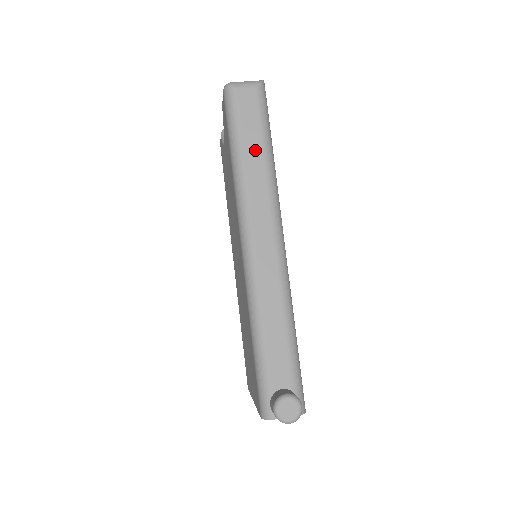
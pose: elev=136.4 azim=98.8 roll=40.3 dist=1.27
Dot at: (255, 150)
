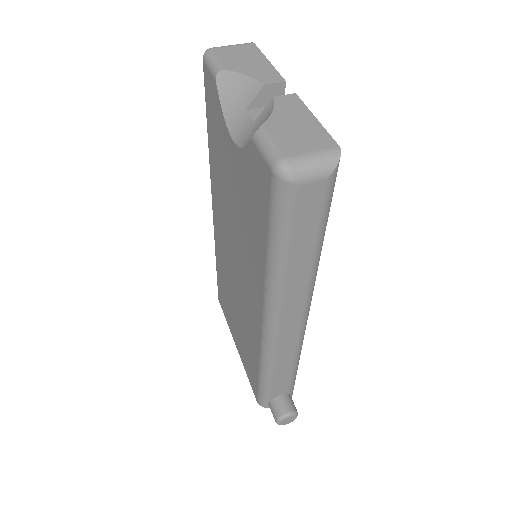
Dot at: (304, 253)
